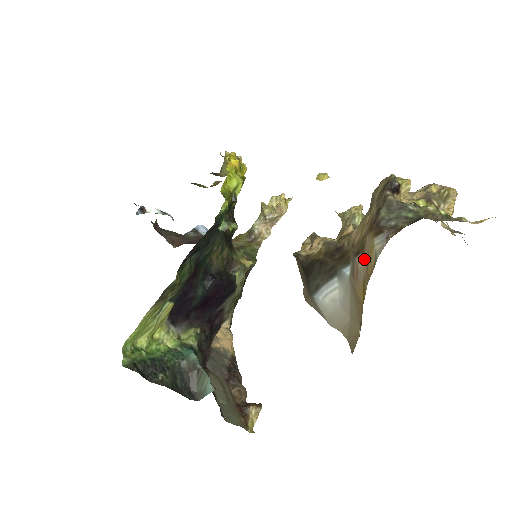
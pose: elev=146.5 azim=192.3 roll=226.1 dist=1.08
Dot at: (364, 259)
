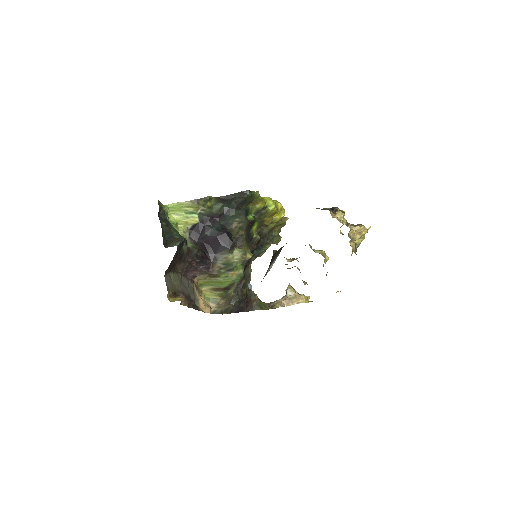
Dot at: occluded
